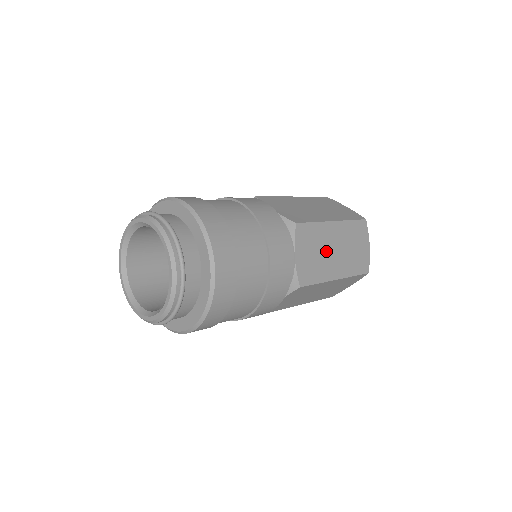
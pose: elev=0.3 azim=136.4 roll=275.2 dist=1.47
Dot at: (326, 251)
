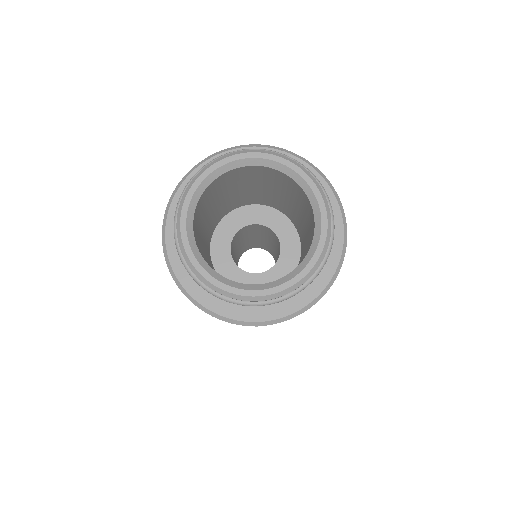
Dot at: occluded
